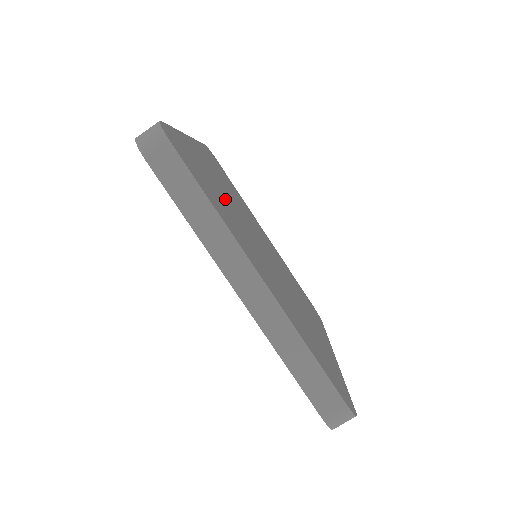
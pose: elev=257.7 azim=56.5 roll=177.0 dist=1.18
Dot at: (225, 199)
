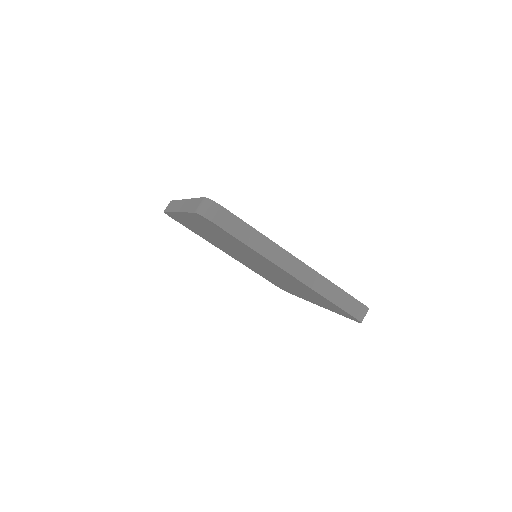
Dot at: occluded
